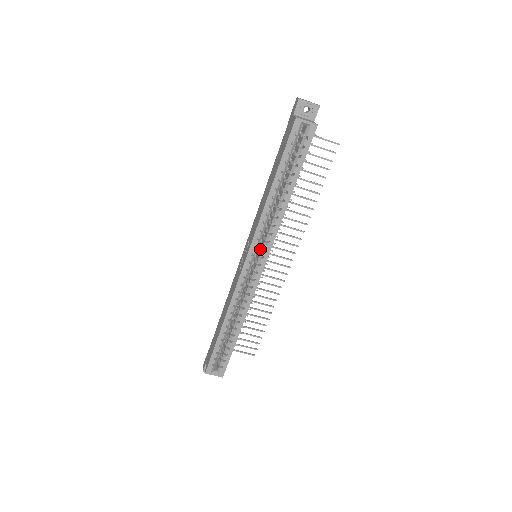
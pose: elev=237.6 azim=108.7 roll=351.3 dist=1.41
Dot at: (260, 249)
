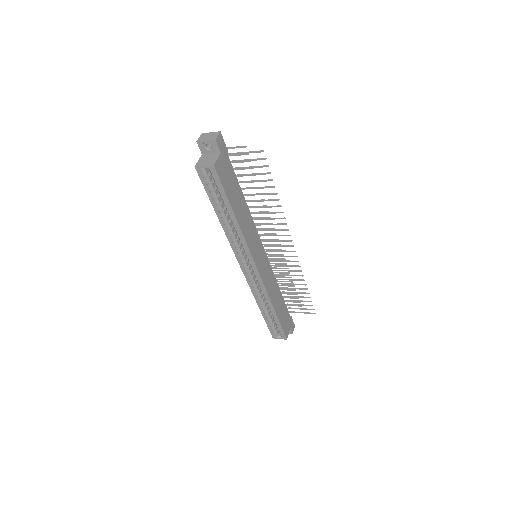
Dot at: occluded
